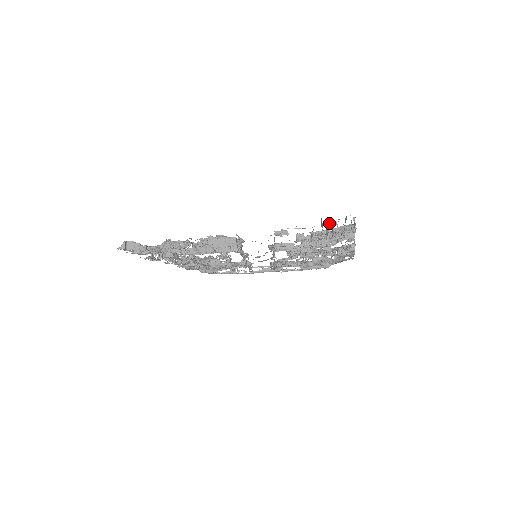
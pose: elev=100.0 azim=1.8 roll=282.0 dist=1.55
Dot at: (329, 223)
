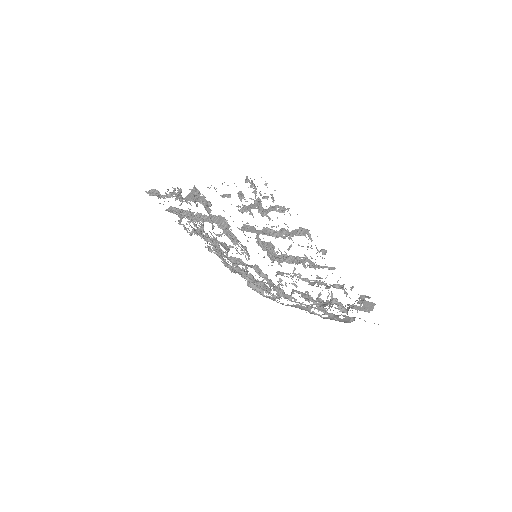
Dot at: occluded
